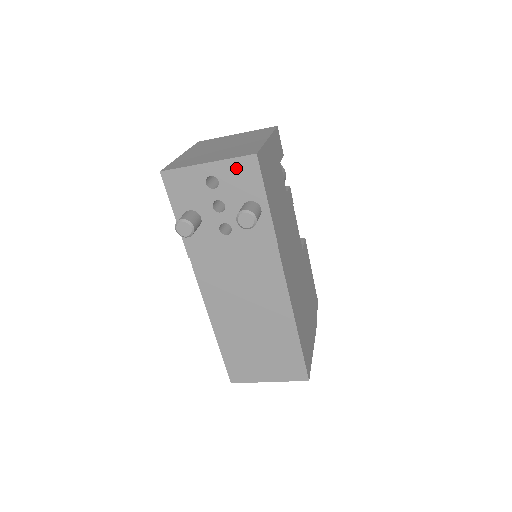
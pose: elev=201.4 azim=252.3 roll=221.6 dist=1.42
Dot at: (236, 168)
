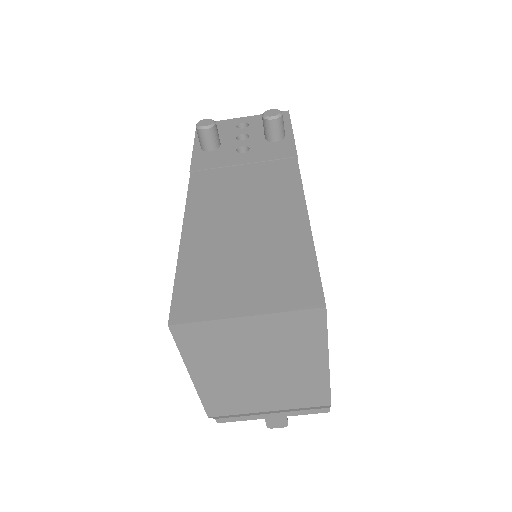
Dot at: occluded
